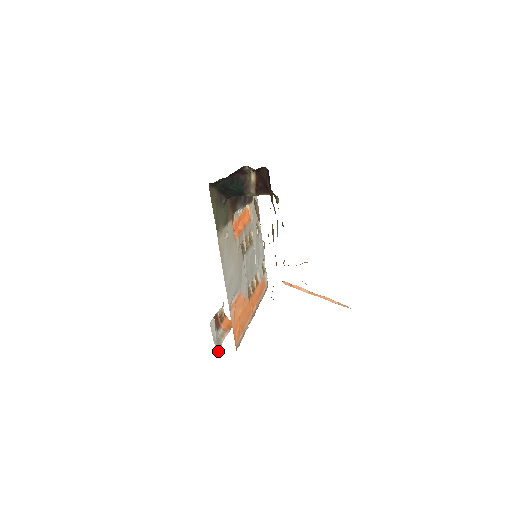
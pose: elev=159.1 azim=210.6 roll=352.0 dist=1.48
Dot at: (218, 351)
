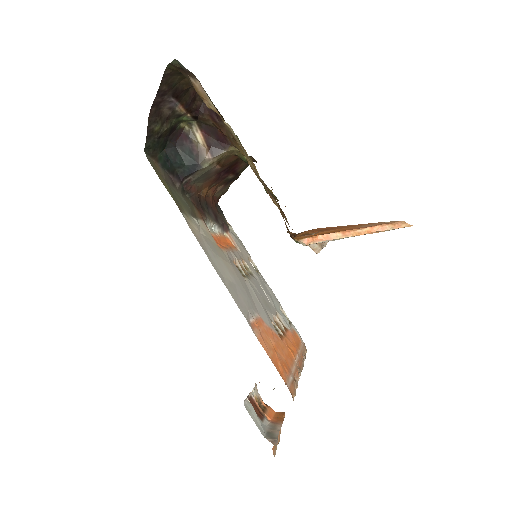
Dot at: (275, 445)
